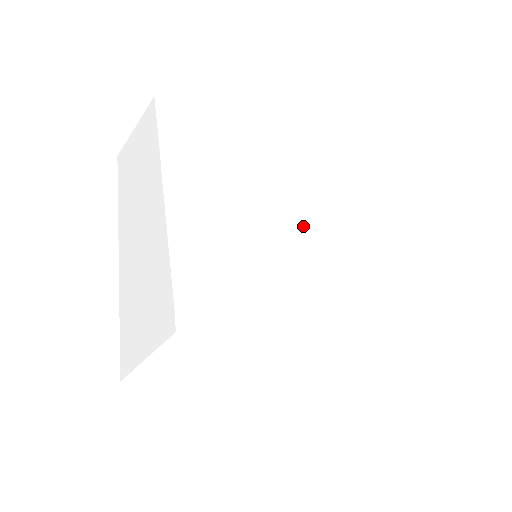
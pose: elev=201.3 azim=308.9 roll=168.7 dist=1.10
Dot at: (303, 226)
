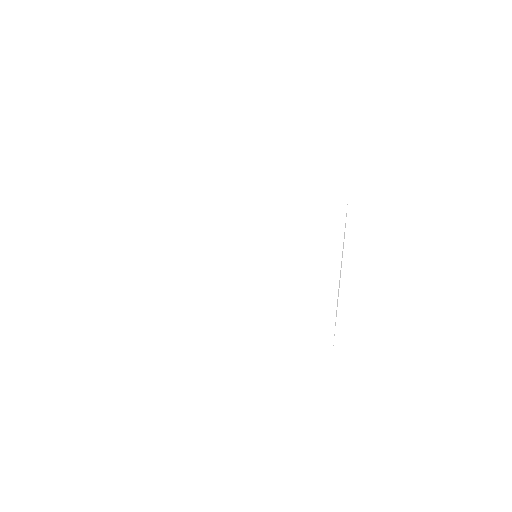
Dot at: (280, 227)
